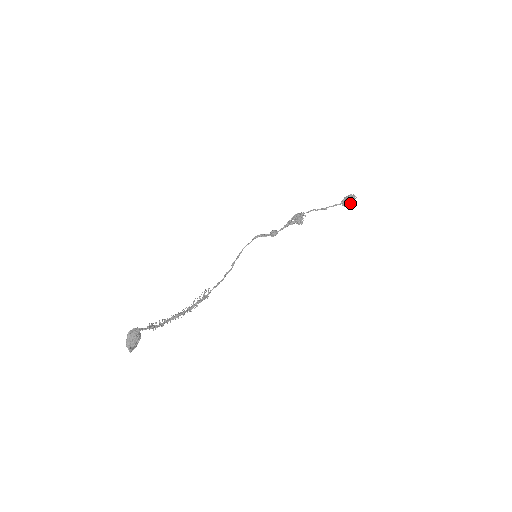
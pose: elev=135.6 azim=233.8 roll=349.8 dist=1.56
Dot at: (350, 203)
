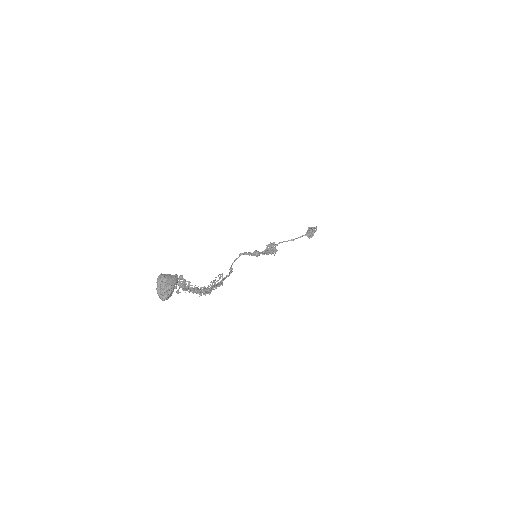
Dot at: occluded
